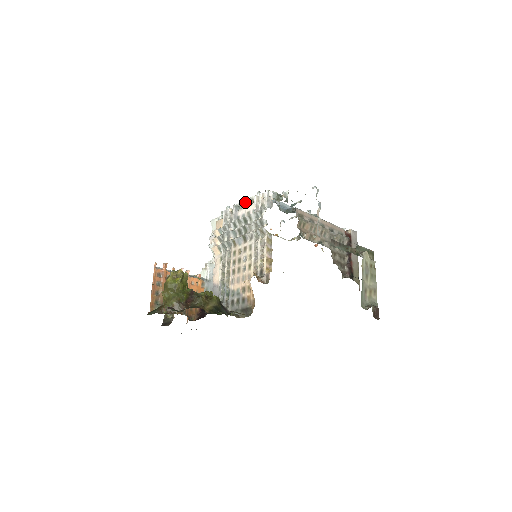
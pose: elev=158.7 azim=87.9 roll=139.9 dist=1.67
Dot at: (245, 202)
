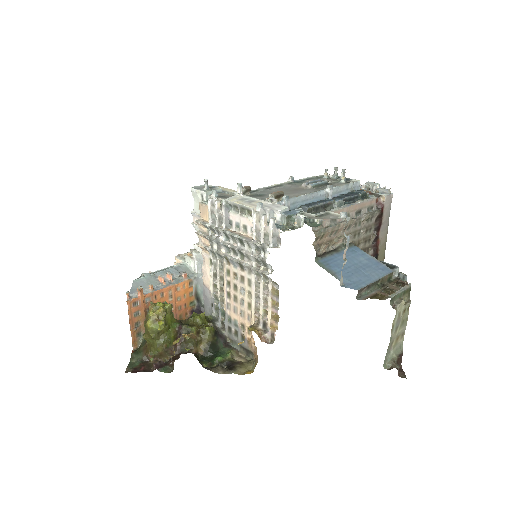
Dot at: (239, 207)
